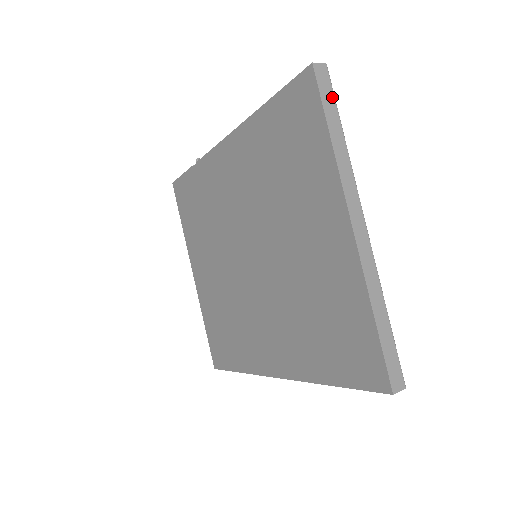
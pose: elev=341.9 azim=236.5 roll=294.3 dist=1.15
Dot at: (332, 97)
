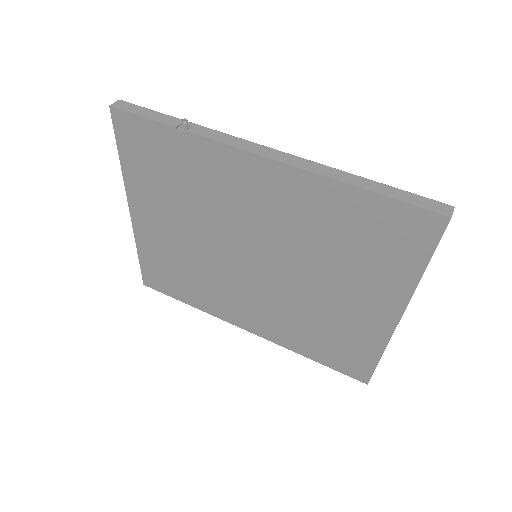
Dot at: occluded
